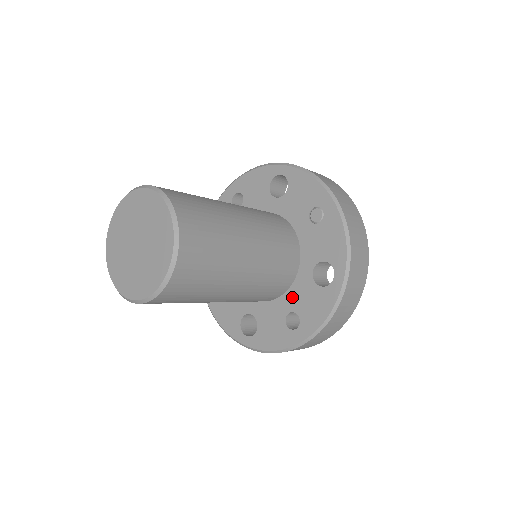
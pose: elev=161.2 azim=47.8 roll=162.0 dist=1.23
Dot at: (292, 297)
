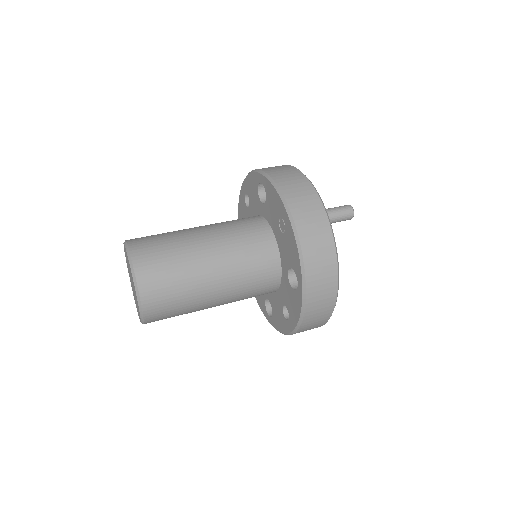
Dot at: (282, 293)
